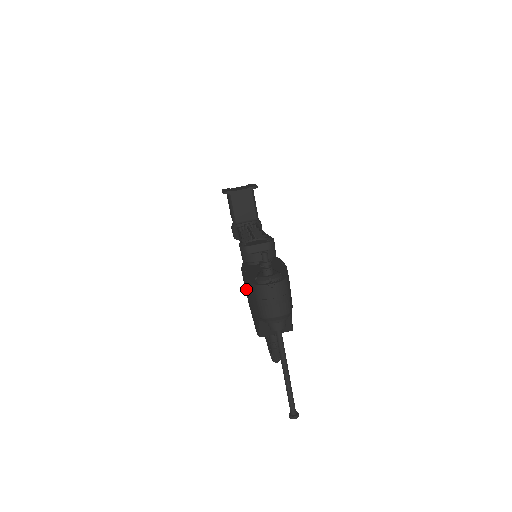
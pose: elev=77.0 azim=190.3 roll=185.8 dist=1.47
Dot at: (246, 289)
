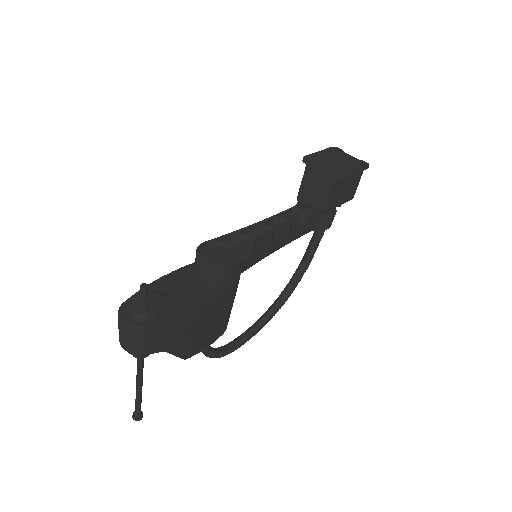
Dot at: occluded
